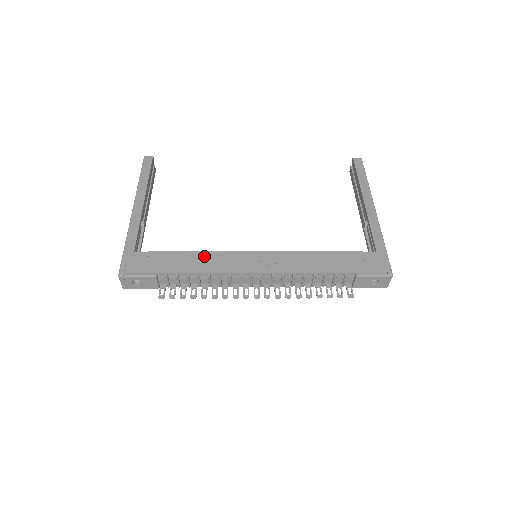
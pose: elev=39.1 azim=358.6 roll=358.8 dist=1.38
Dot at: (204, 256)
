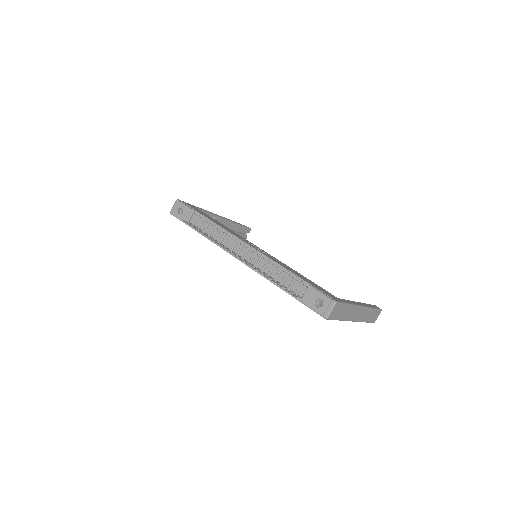
Dot at: (228, 228)
